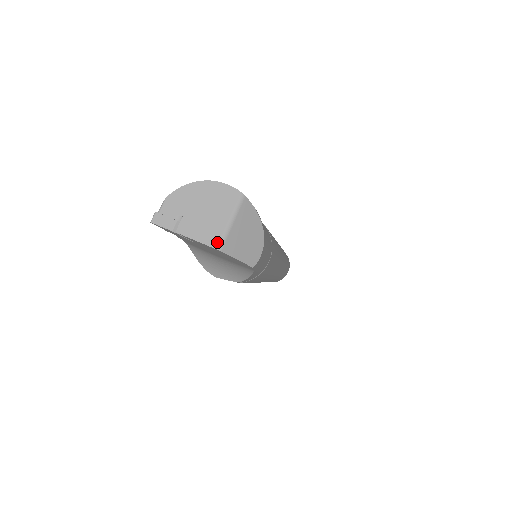
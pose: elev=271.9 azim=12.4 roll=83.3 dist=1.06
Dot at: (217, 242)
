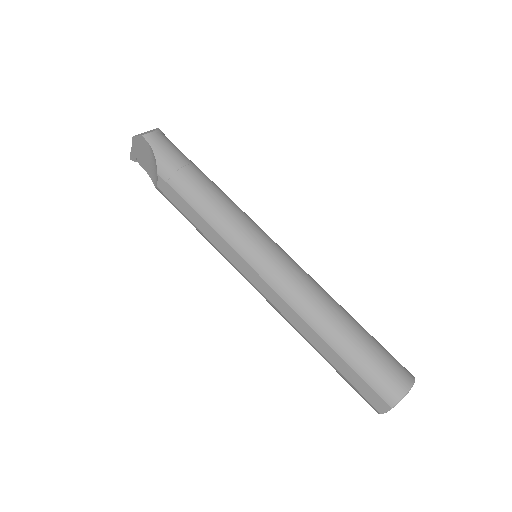
Dot at: occluded
